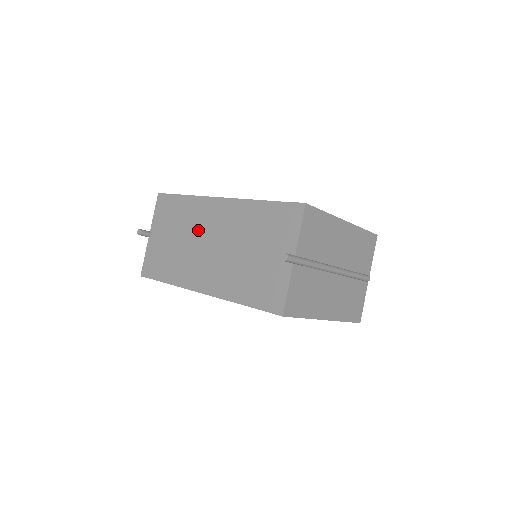
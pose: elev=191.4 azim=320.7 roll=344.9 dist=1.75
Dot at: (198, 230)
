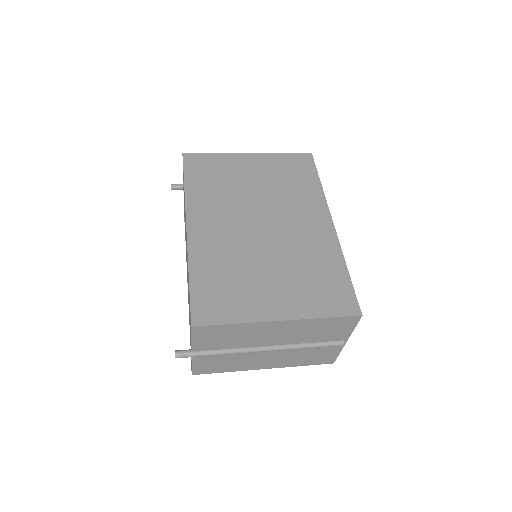
Dot at: occluded
